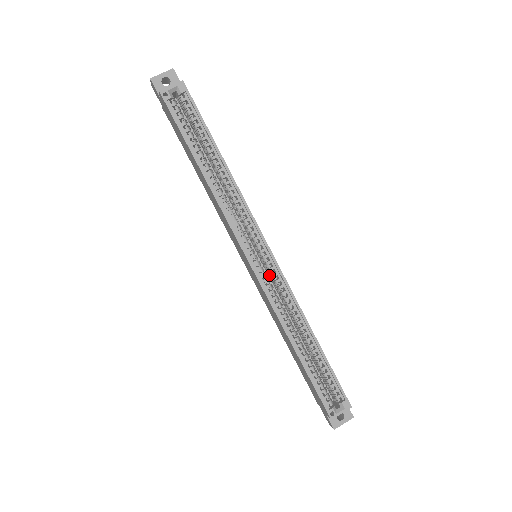
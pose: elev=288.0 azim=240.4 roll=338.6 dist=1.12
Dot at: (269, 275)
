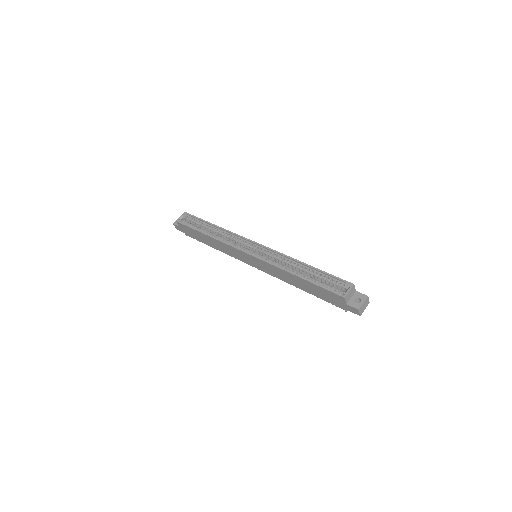
Dot at: occluded
